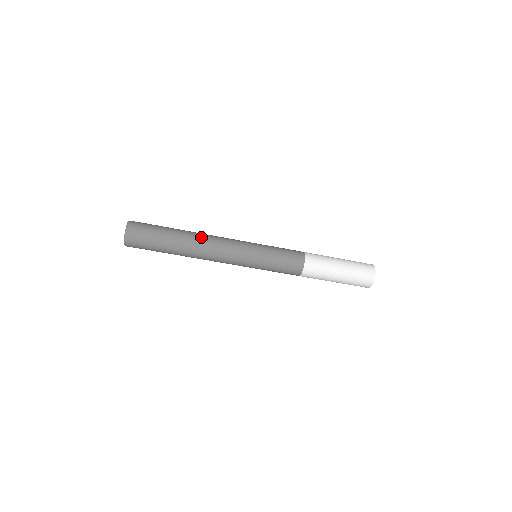
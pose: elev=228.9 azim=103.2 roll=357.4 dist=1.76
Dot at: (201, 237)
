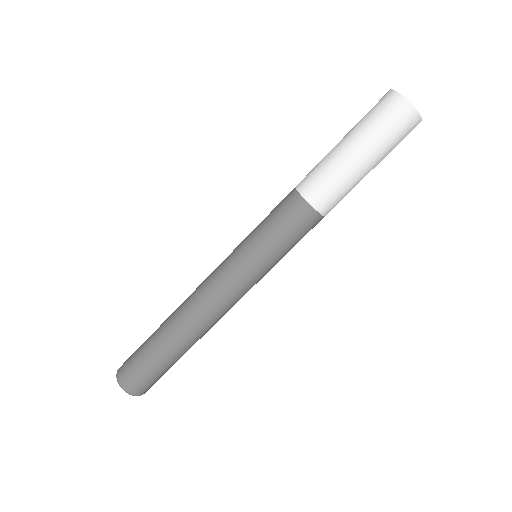
Dot at: (185, 315)
